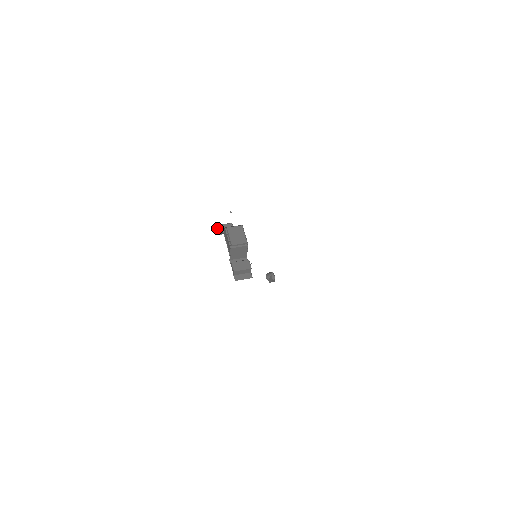
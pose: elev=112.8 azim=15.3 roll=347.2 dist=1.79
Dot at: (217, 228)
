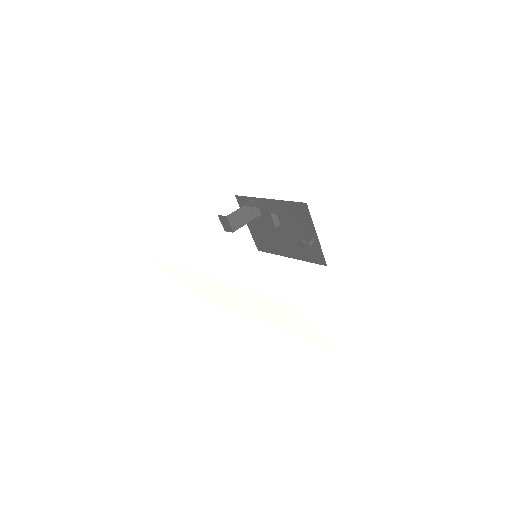
Dot at: (220, 216)
